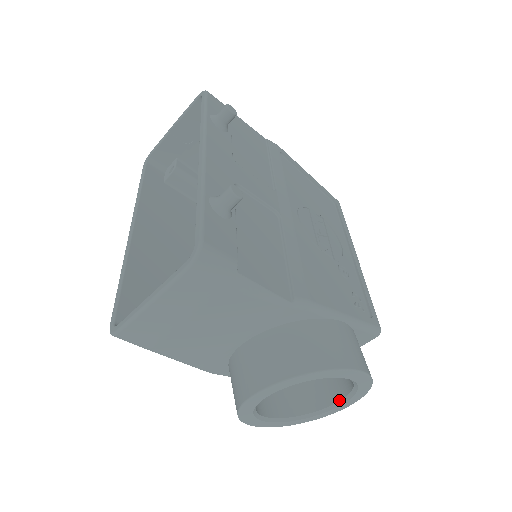
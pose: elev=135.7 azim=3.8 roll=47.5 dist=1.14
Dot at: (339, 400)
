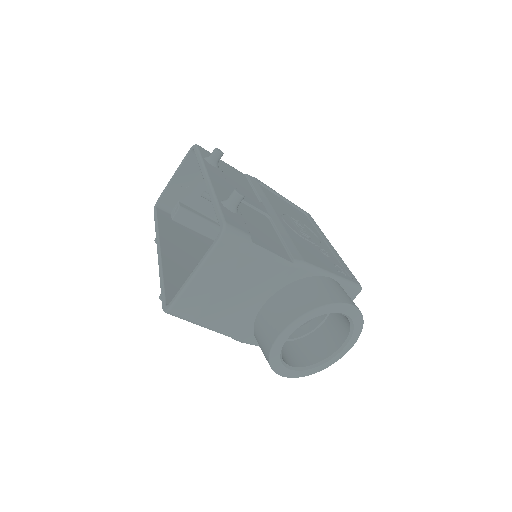
Dot at: (342, 343)
